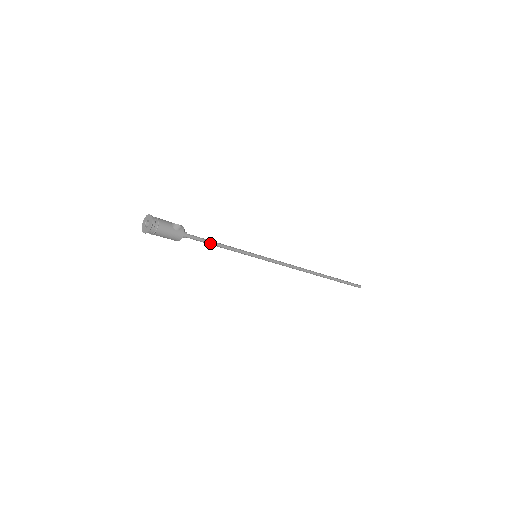
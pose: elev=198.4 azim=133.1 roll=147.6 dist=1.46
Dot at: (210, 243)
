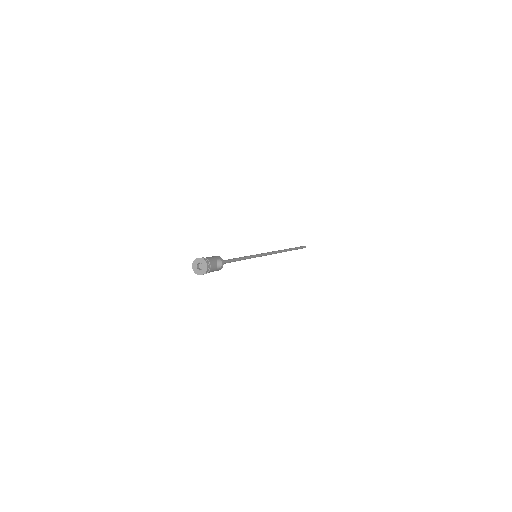
Dot at: occluded
